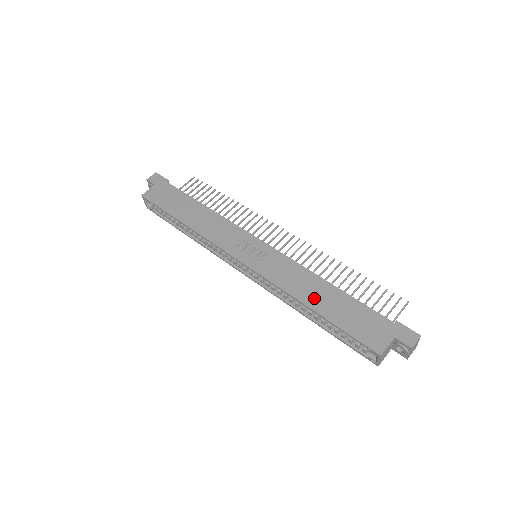
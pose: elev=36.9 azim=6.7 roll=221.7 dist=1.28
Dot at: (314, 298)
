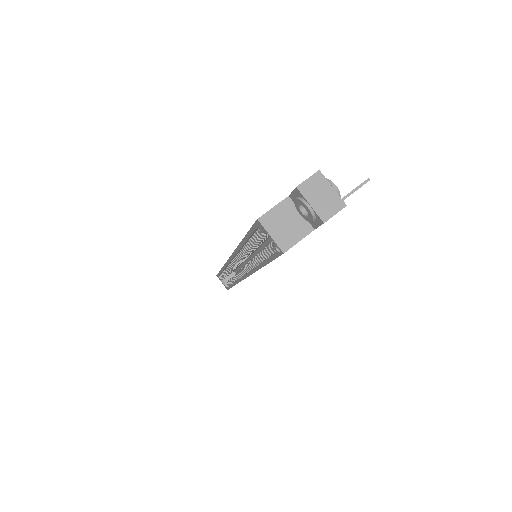
Dot at: occluded
